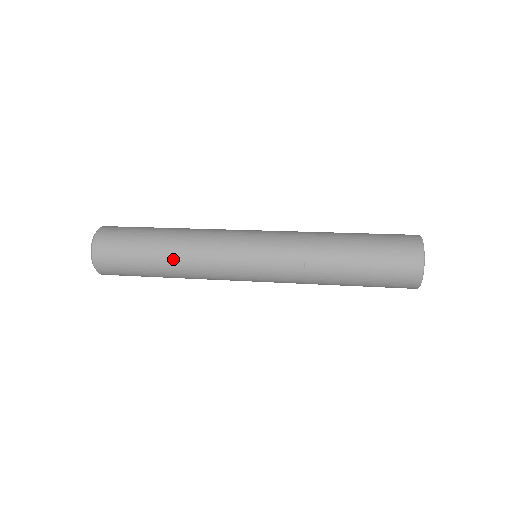
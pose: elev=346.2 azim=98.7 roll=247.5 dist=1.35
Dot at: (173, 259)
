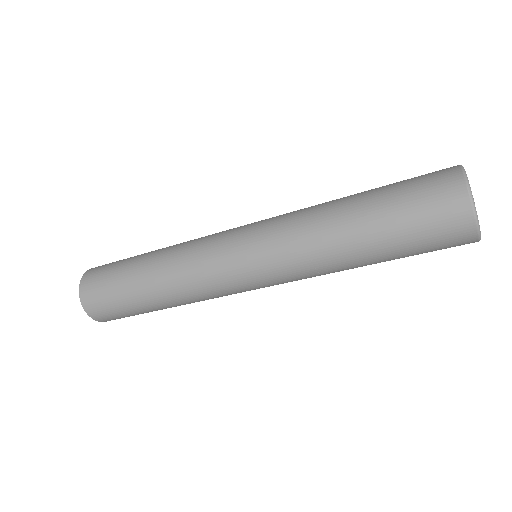
Dot at: (156, 276)
